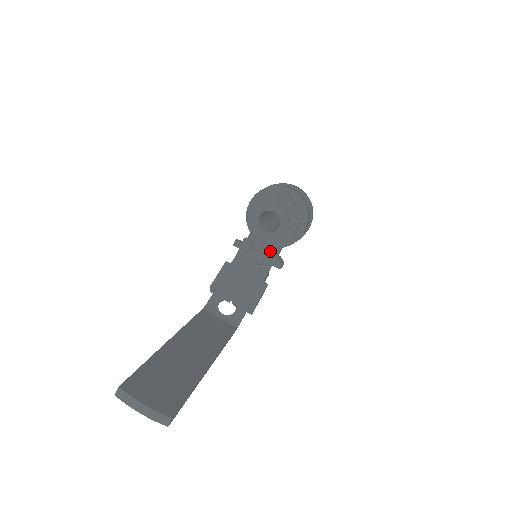
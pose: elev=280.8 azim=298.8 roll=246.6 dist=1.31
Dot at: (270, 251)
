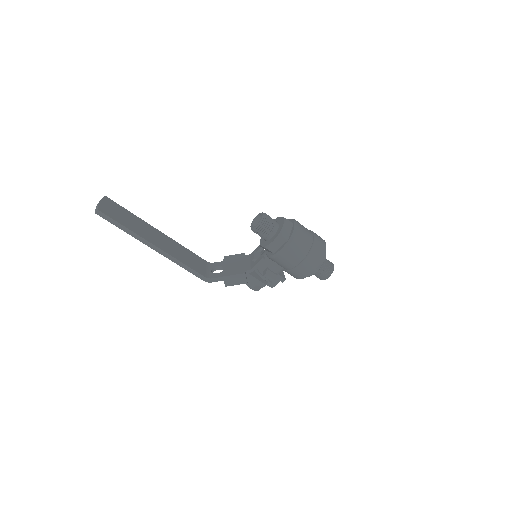
Dot at: occluded
